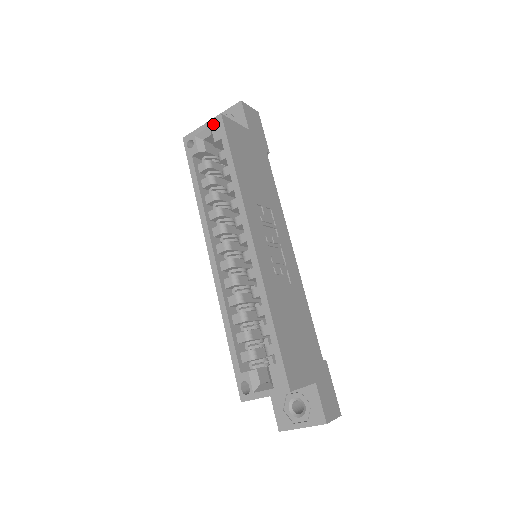
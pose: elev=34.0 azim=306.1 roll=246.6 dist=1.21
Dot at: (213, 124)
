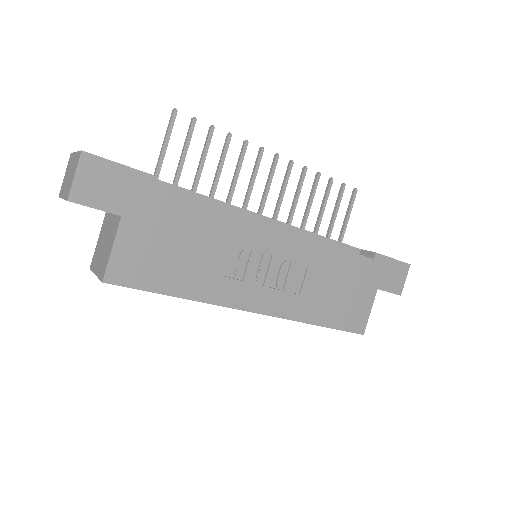
Dot at: occluded
